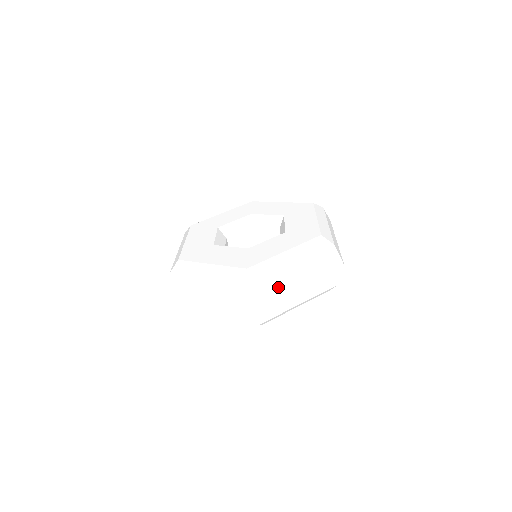
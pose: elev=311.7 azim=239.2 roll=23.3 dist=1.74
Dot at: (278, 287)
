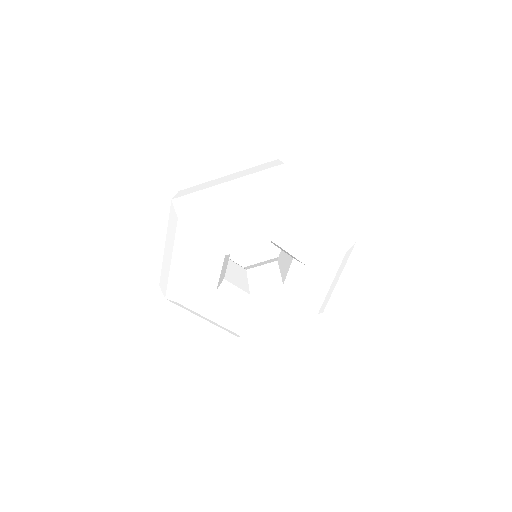
Dot at: occluded
